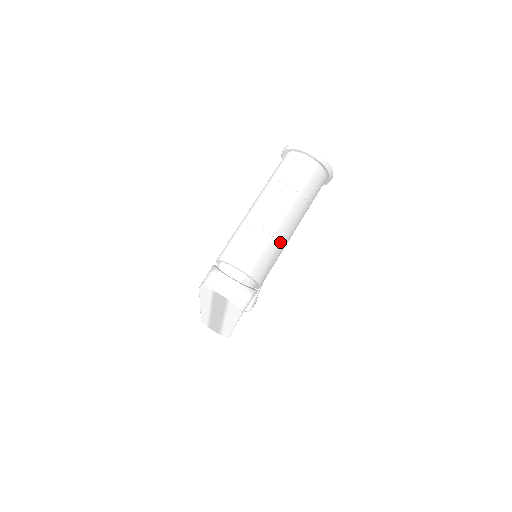
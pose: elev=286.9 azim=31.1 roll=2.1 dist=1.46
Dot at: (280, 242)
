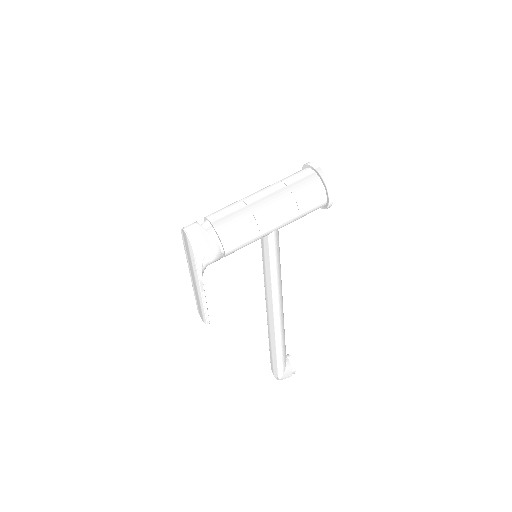
Dot at: (252, 212)
